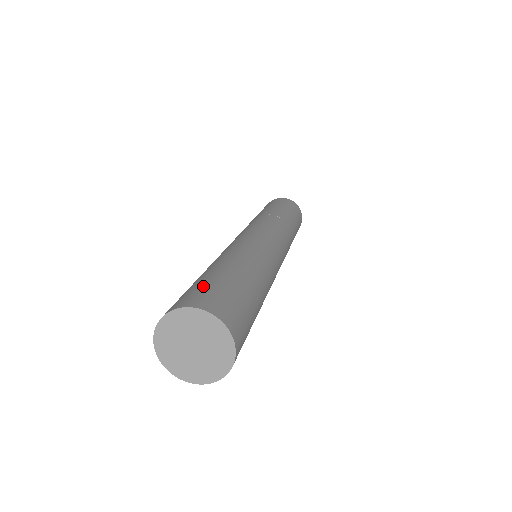
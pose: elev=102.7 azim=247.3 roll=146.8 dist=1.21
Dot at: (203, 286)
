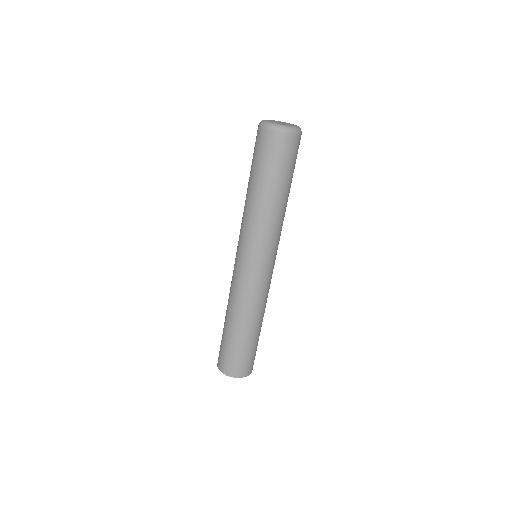
Dot at: (229, 356)
